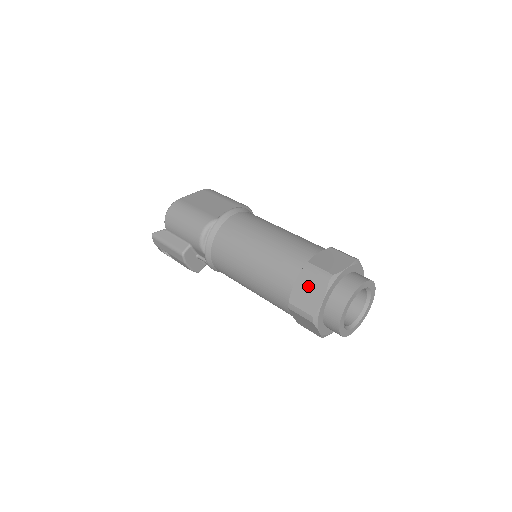
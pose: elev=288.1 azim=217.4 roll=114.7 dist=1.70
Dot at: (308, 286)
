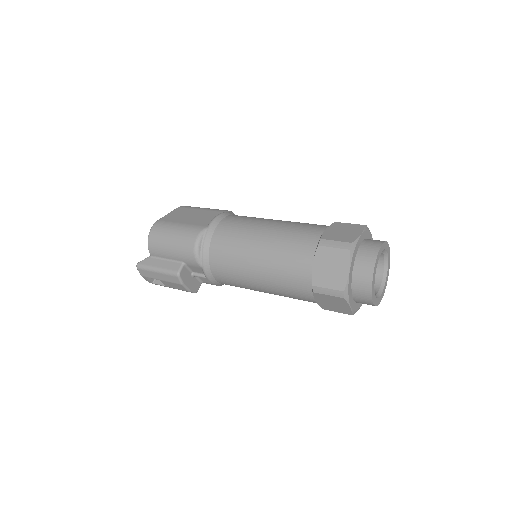
Dot at: (329, 262)
